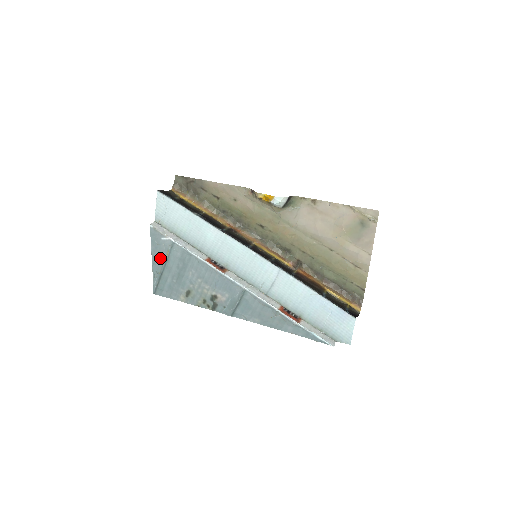
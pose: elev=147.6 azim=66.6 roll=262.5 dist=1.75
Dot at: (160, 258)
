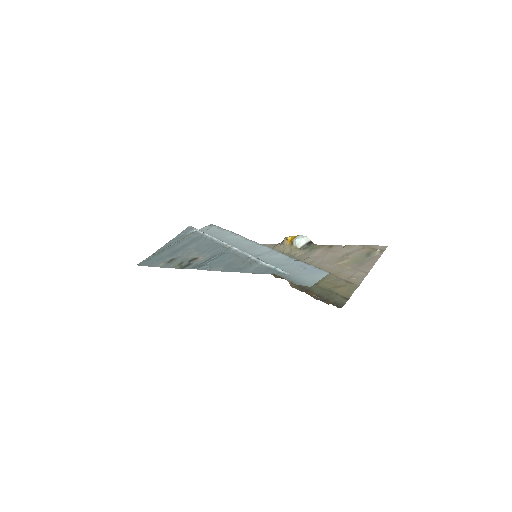
Dot at: (174, 242)
